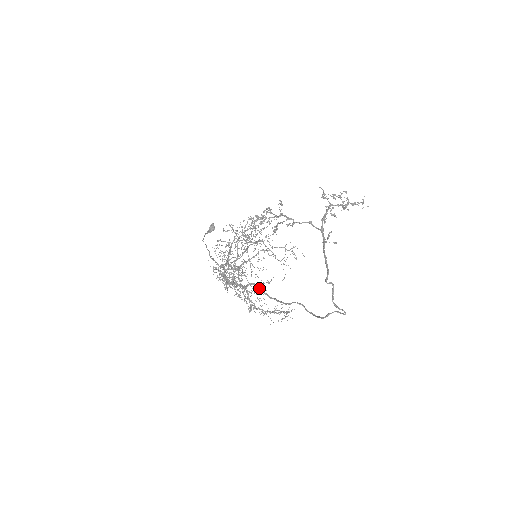
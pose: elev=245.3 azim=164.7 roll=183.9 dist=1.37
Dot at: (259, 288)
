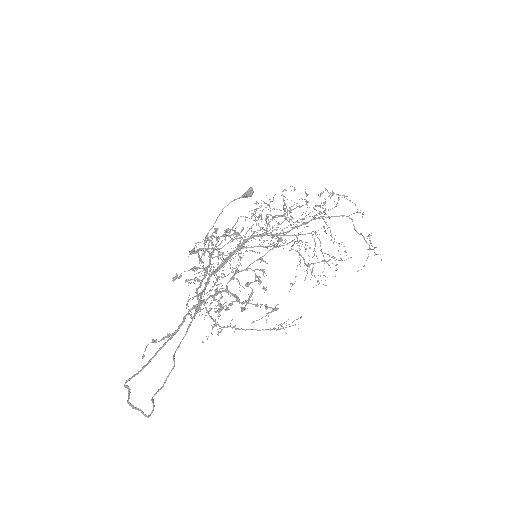
Dot at: (189, 309)
